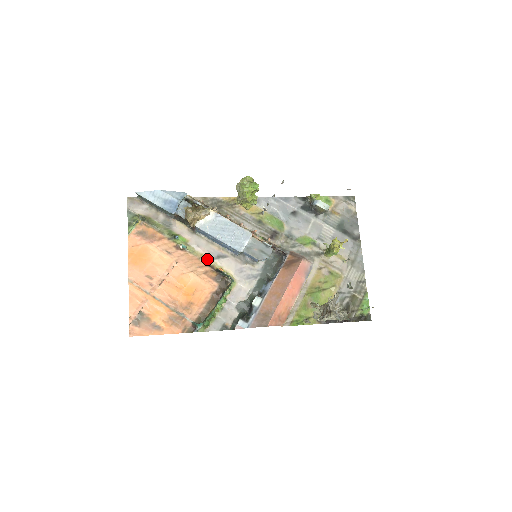
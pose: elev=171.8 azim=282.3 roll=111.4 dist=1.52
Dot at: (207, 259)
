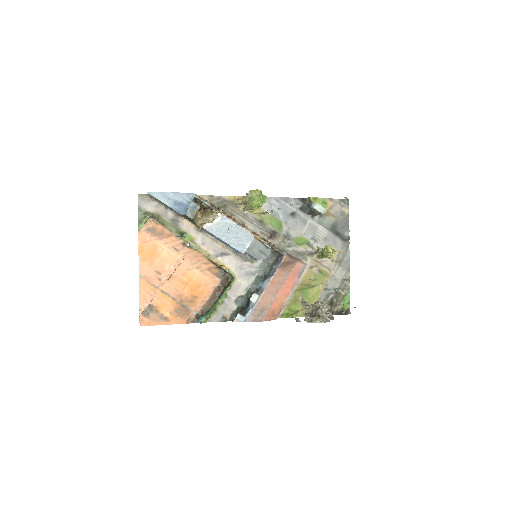
Dot at: (211, 256)
